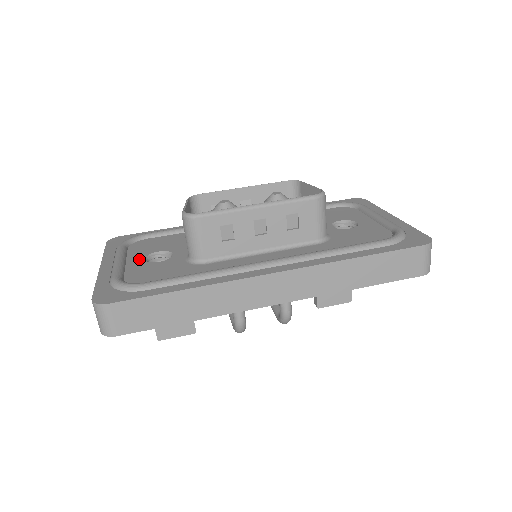
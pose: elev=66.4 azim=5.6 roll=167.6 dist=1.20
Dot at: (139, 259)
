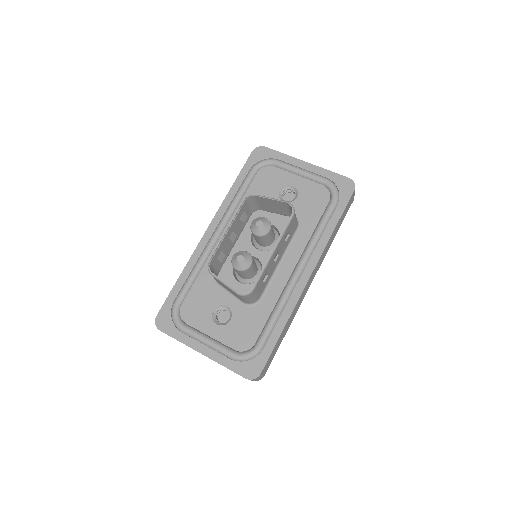
Dot at: (214, 328)
